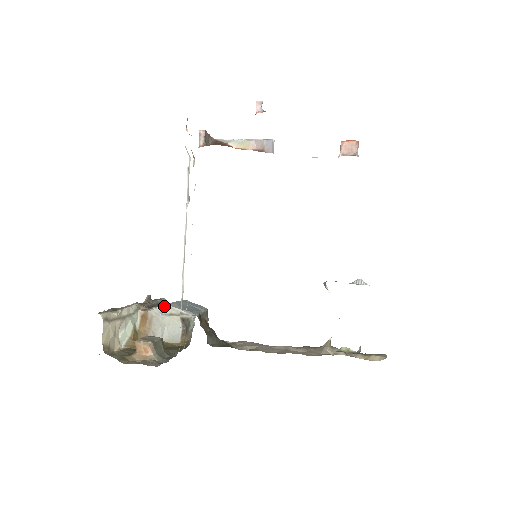
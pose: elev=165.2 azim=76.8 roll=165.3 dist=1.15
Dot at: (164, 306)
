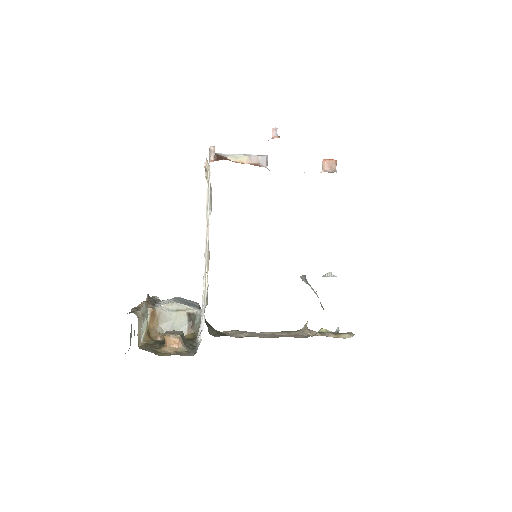
Dot at: (171, 303)
